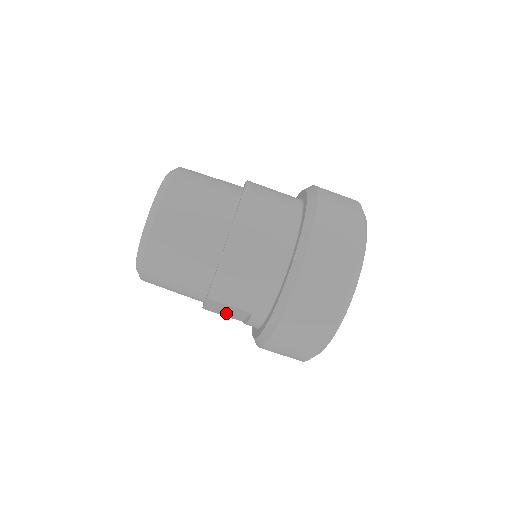
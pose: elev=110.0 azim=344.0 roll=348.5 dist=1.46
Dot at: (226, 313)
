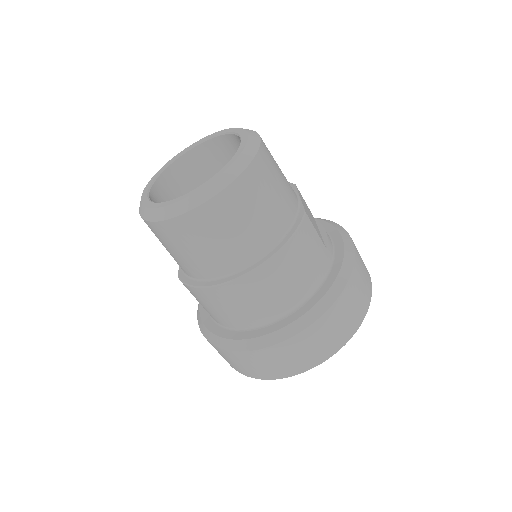
Dot at: occluded
